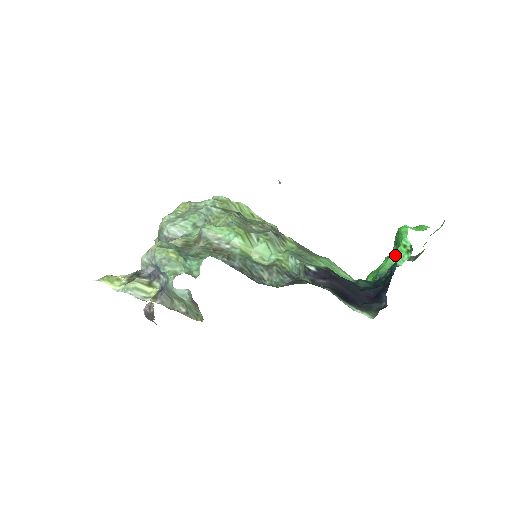
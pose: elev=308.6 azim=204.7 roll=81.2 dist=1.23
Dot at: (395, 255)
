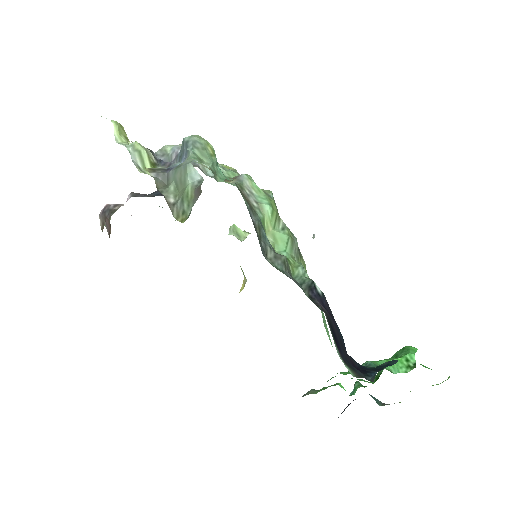
Dot at: occluded
